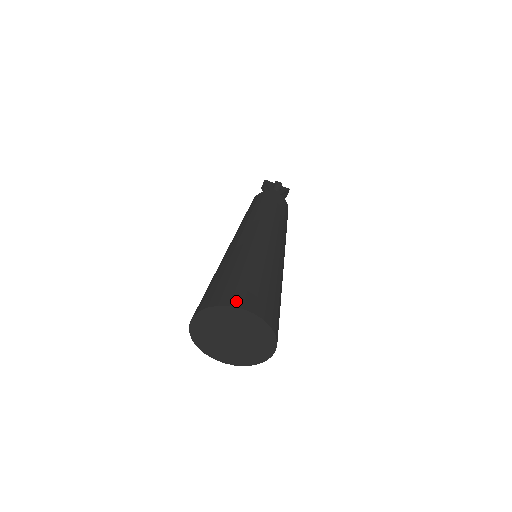
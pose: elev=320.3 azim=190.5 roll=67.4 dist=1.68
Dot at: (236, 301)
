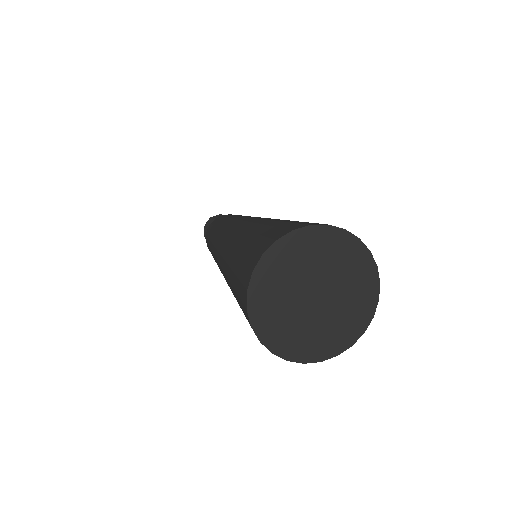
Dot at: occluded
